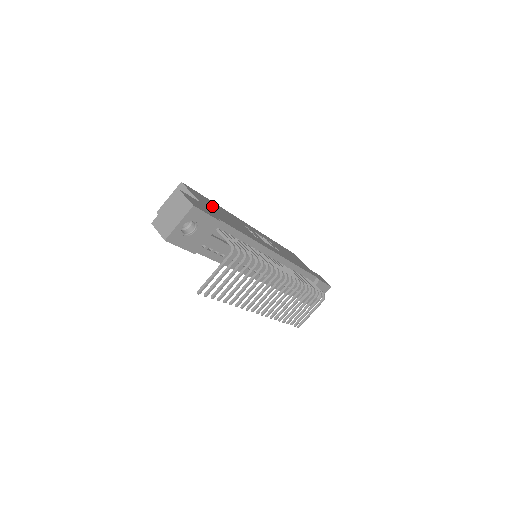
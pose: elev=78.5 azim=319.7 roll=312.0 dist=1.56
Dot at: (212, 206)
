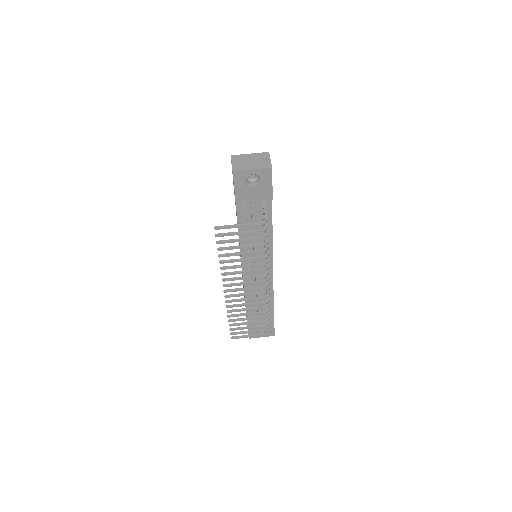
Dot at: occluded
